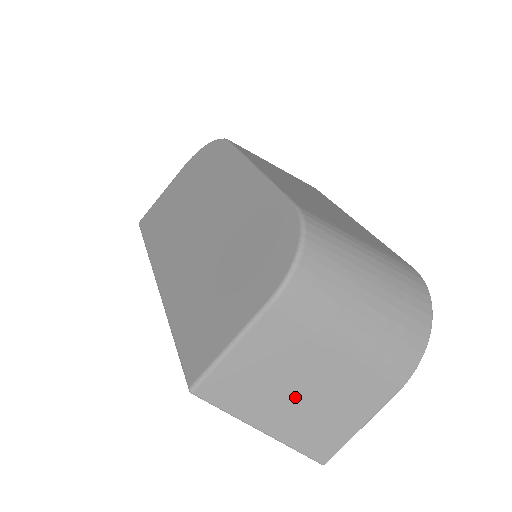
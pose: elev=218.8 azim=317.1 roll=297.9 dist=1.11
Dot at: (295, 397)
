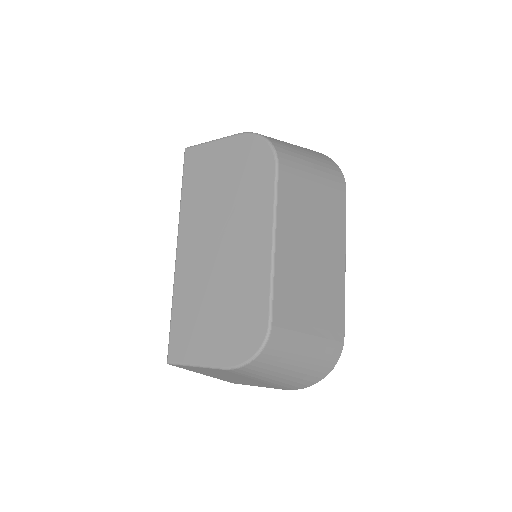
Dot at: (226, 377)
